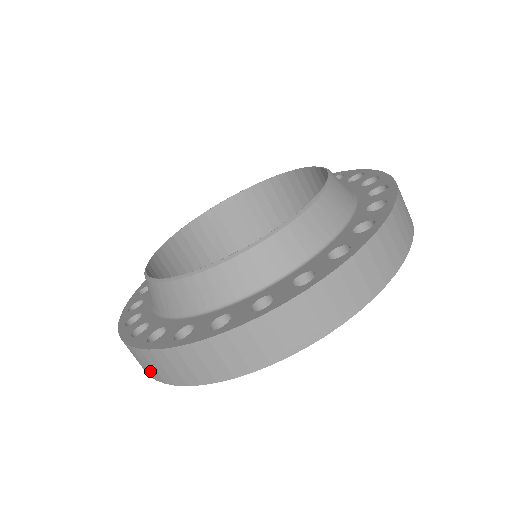
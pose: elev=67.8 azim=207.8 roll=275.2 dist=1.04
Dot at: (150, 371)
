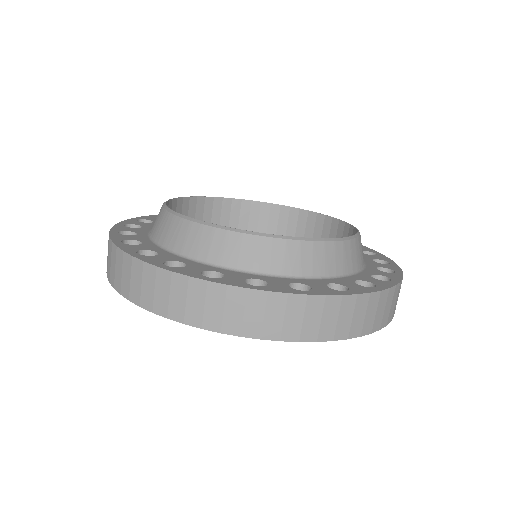
Dot at: (142, 294)
